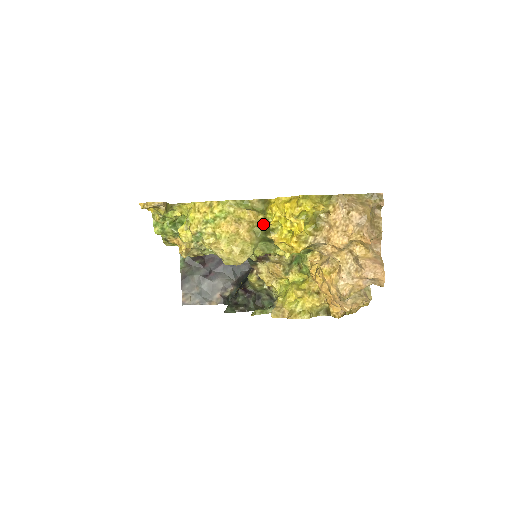
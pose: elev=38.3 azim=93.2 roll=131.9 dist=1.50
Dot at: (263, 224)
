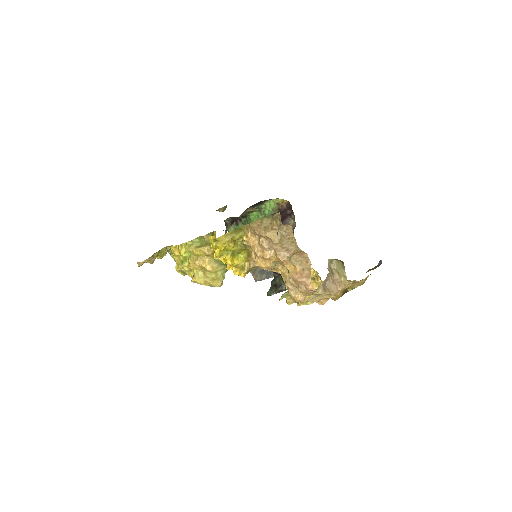
Dot at: occluded
